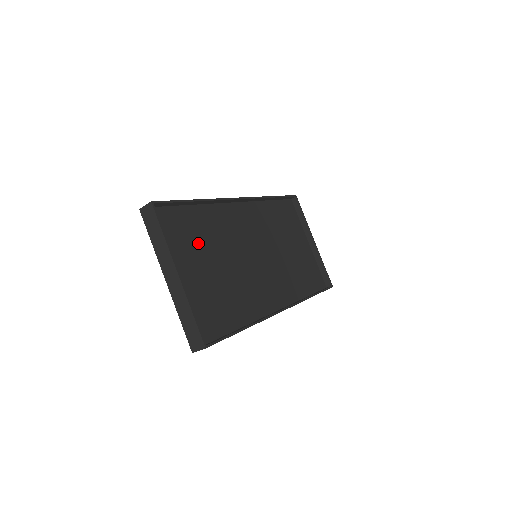
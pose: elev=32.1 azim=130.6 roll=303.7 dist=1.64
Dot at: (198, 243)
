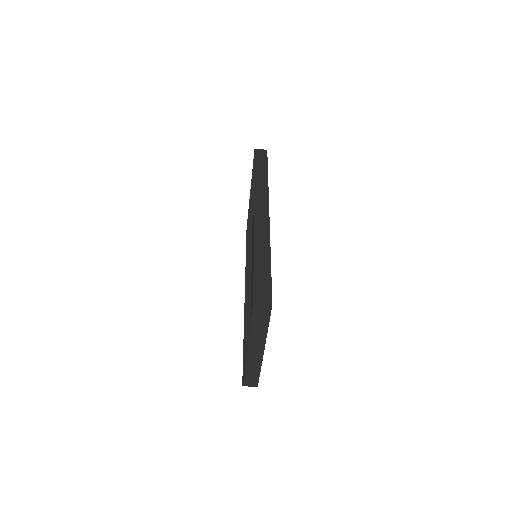
Dot at: occluded
